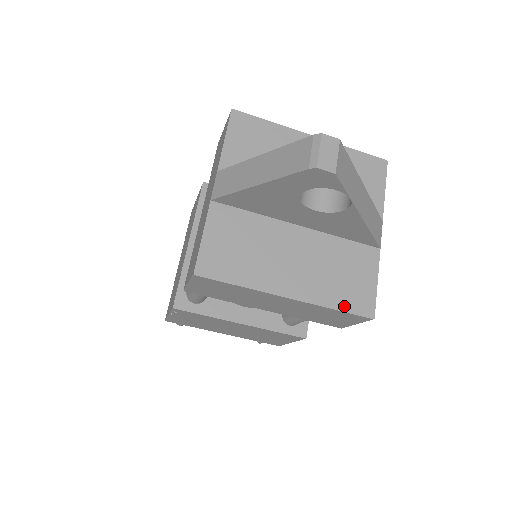
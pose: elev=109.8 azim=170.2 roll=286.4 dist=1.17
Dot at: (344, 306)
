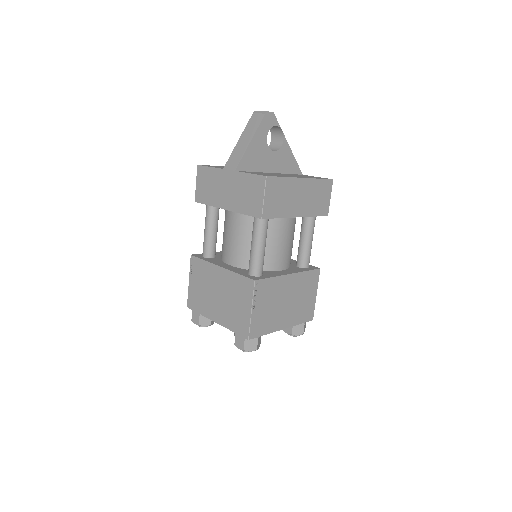
Dot at: (320, 178)
